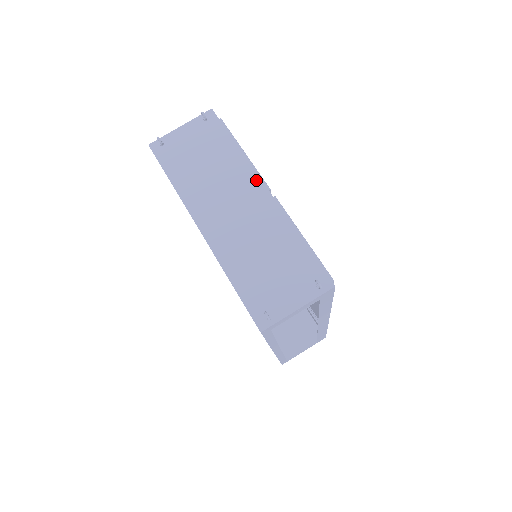
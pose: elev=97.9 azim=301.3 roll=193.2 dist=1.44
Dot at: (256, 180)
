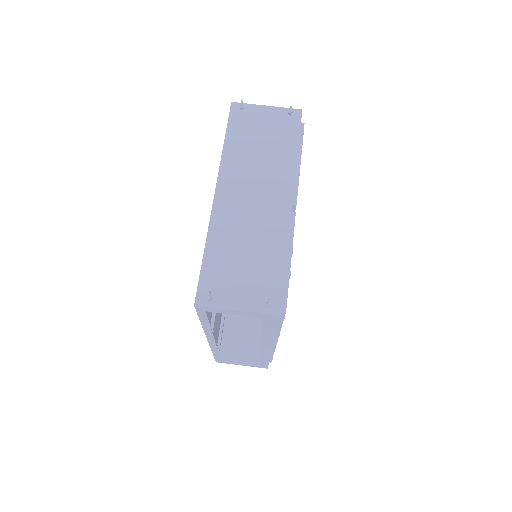
Dot at: (290, 188)
